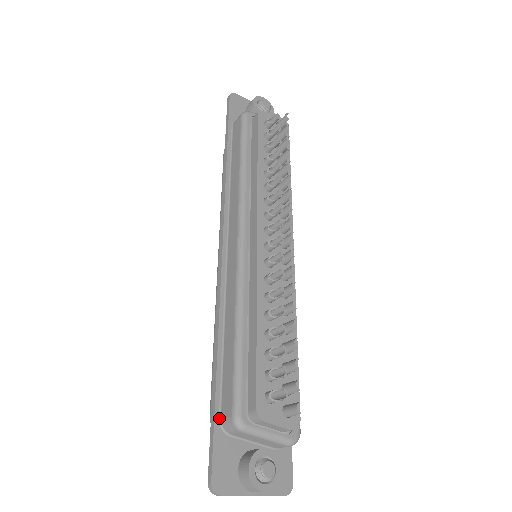
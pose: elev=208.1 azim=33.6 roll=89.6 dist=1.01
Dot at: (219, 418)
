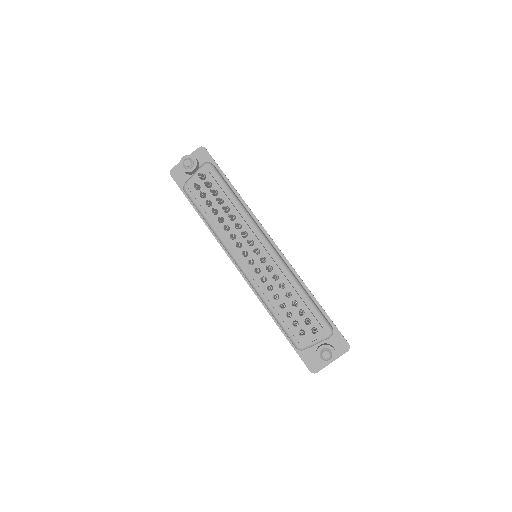
Dot at: occluded
